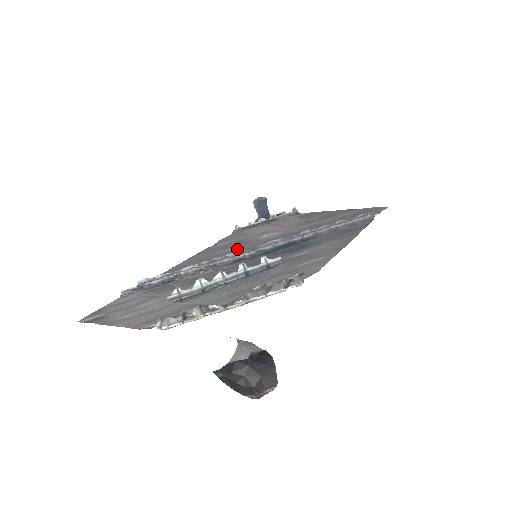
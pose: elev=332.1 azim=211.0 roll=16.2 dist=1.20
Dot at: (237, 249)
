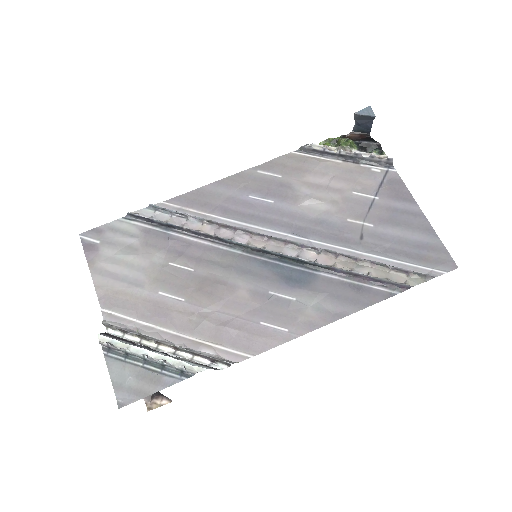
Dot at: (264, 210)
